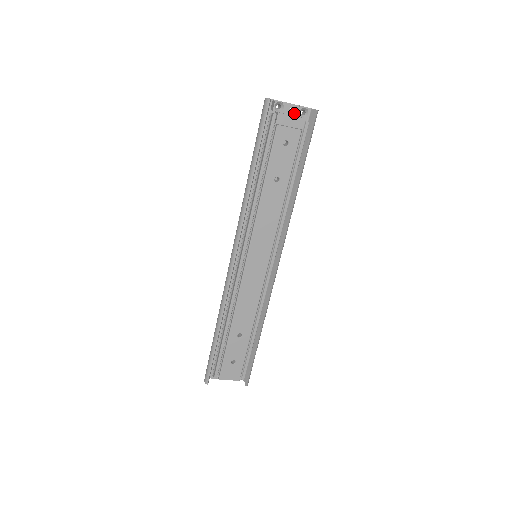
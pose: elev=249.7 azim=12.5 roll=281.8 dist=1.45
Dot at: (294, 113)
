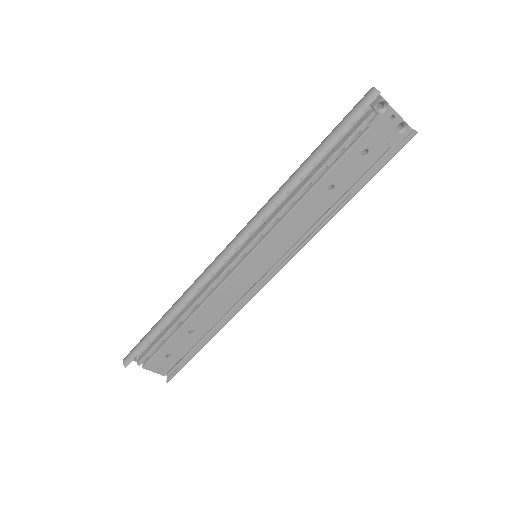
Dot at: (392, 122)
